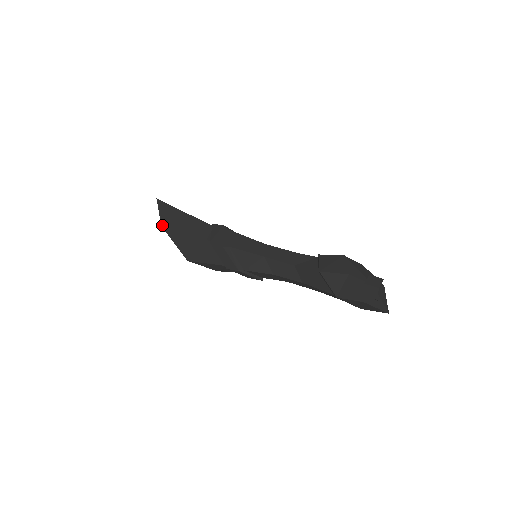
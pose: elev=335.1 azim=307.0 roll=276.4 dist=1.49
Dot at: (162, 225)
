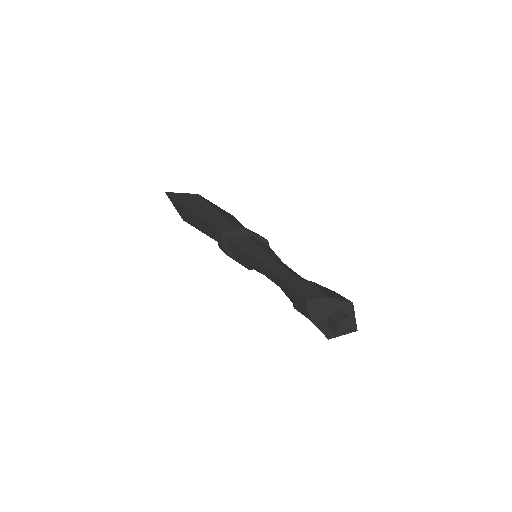
Dot at: (183, 220)
